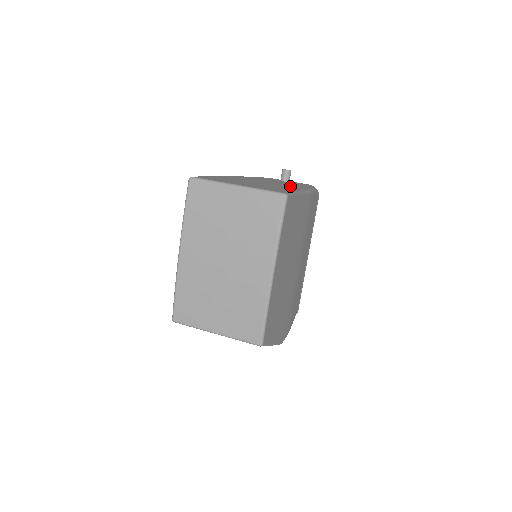
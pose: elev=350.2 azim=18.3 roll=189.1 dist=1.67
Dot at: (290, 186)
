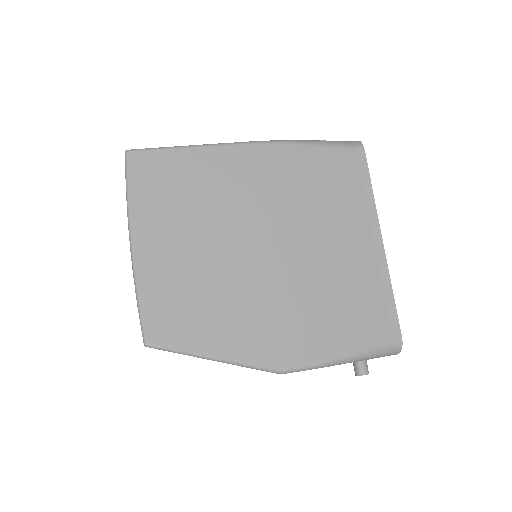
Dot at: occluded
